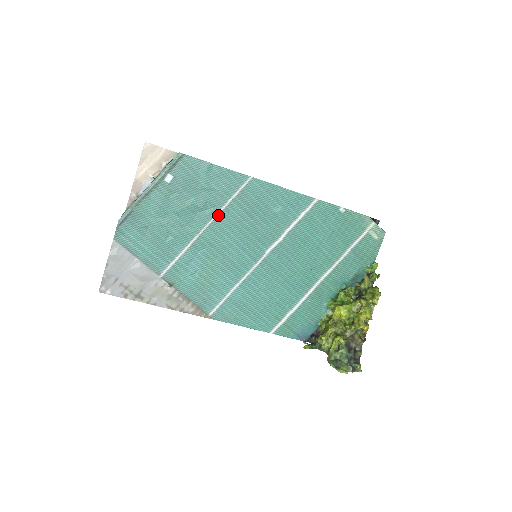
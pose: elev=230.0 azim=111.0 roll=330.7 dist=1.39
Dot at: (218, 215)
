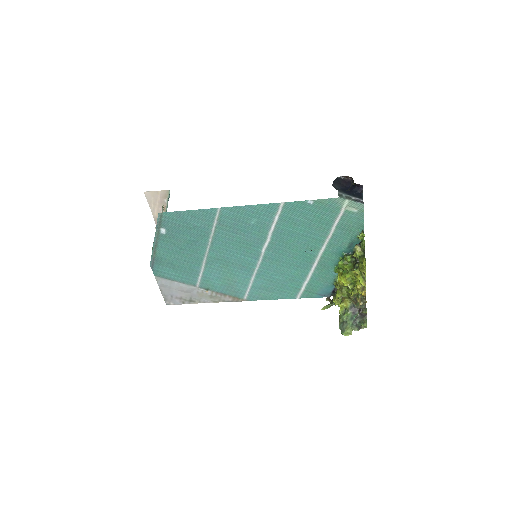
Dot at: (211, 240)
